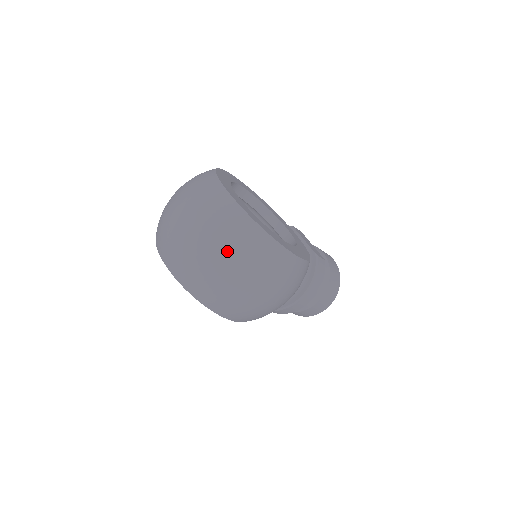
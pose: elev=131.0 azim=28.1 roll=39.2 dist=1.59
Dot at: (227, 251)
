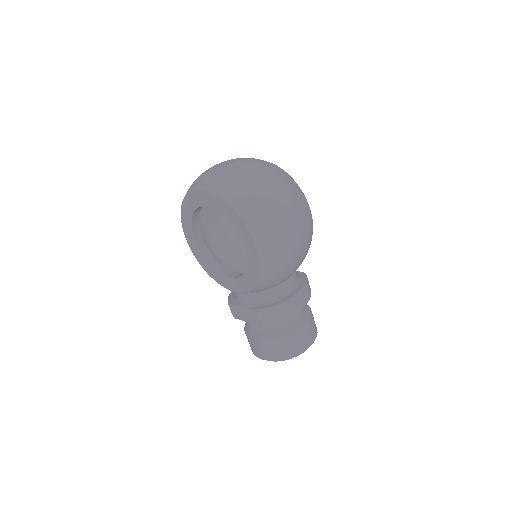
Dot at: (266, 171)
